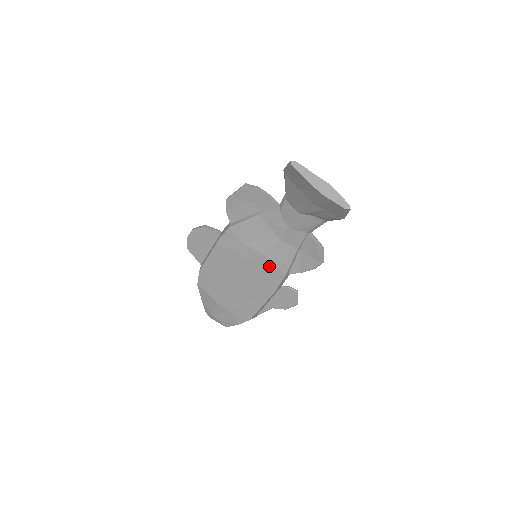
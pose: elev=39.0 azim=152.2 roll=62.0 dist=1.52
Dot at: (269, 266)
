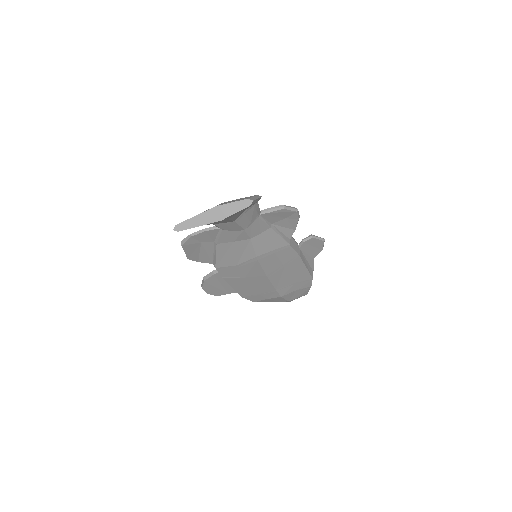
Dot at: (271, 255)
